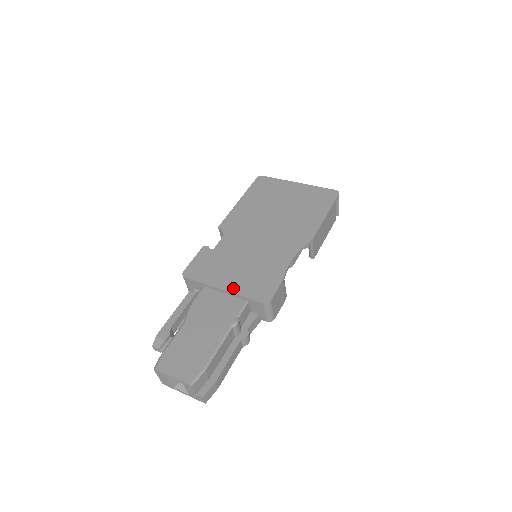
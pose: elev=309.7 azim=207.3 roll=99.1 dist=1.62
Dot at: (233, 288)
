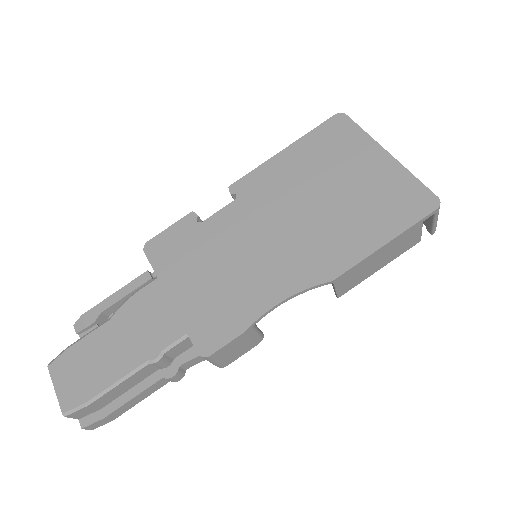
Dot at: (181, 305)
